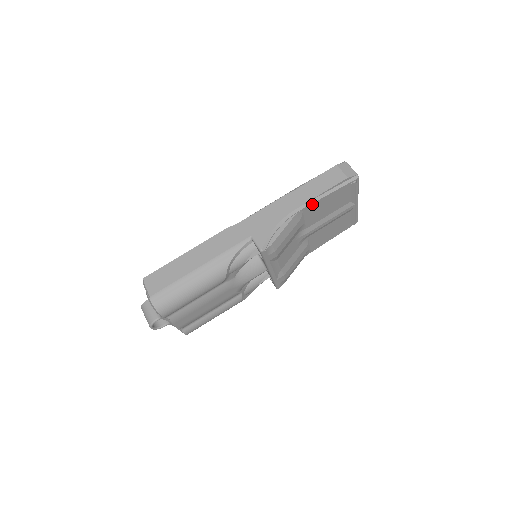
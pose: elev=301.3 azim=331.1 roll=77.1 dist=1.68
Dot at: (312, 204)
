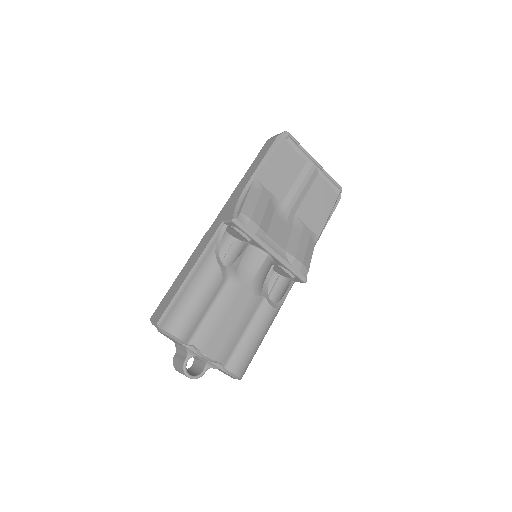
Dot at: (261, 170)
